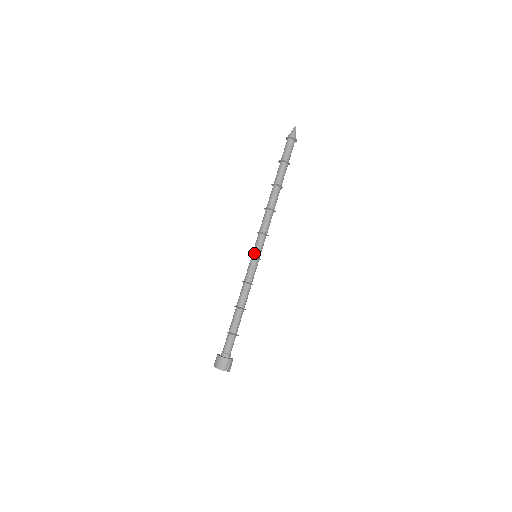
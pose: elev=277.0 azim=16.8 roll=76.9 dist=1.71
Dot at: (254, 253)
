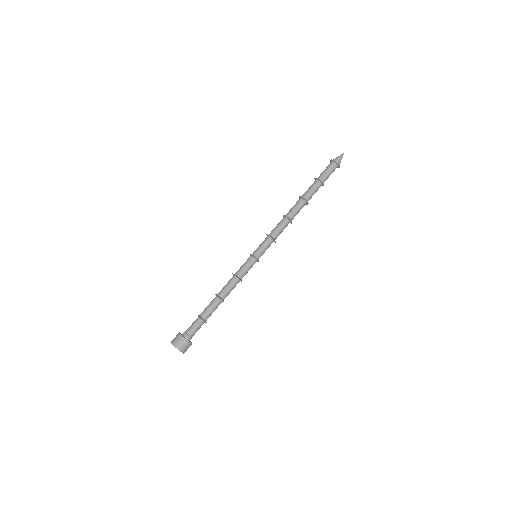
Dot at: (255, 252)
